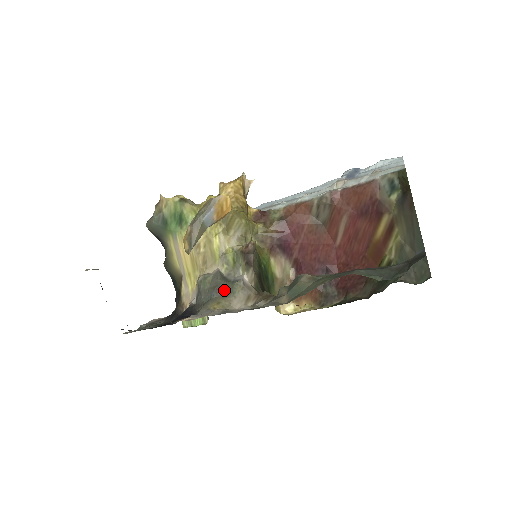
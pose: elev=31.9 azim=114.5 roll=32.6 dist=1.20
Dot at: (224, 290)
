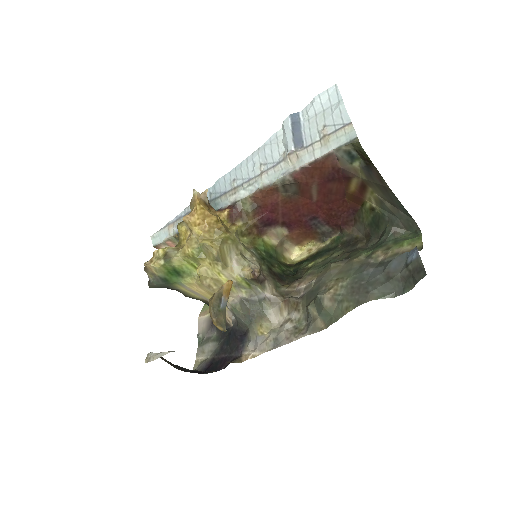
Dot at: (258, 313)
